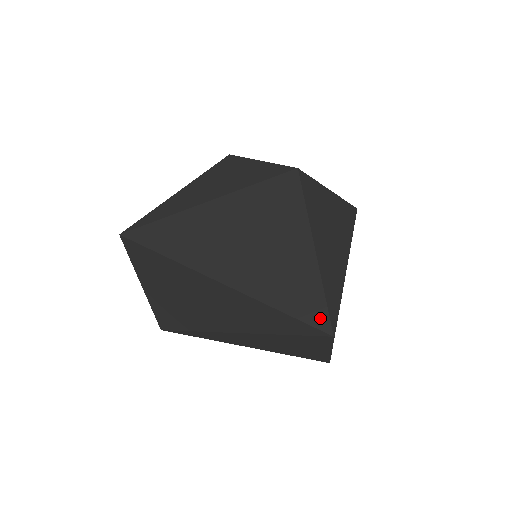
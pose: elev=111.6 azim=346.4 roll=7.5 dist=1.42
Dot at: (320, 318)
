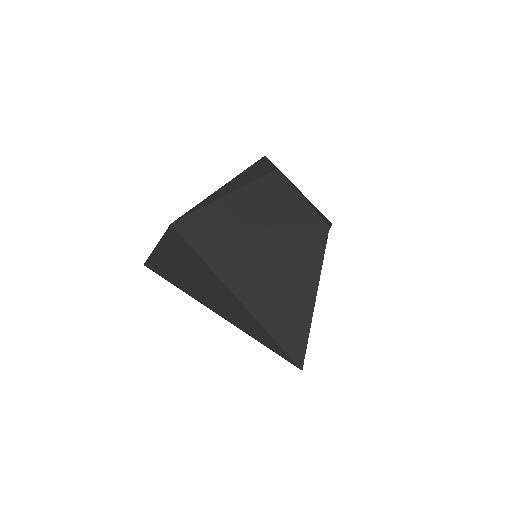
Dot at: (299, 356)
